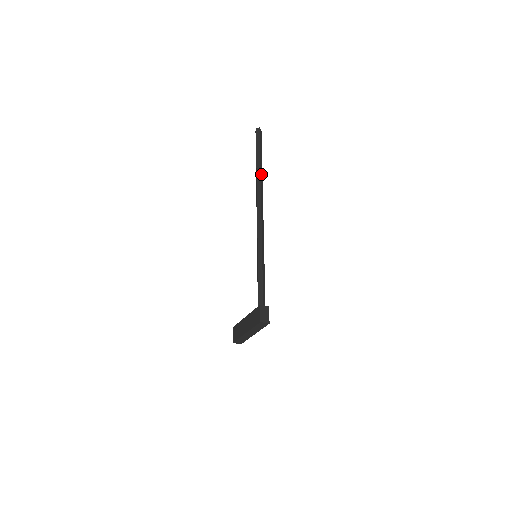
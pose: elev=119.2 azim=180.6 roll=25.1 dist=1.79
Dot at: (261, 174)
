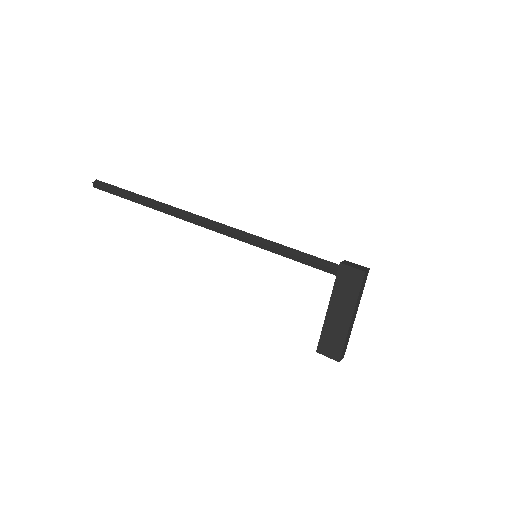
Dot at: (156, 202)
